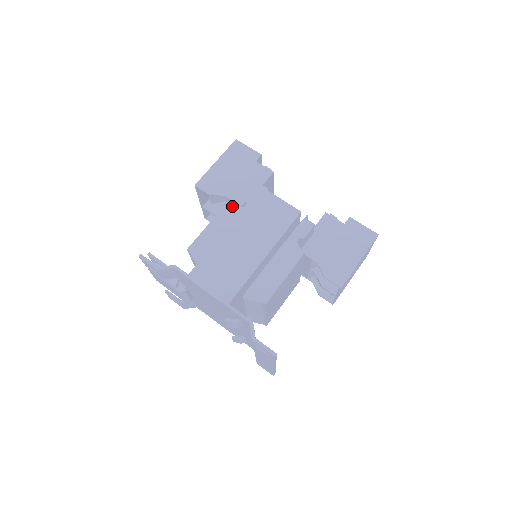
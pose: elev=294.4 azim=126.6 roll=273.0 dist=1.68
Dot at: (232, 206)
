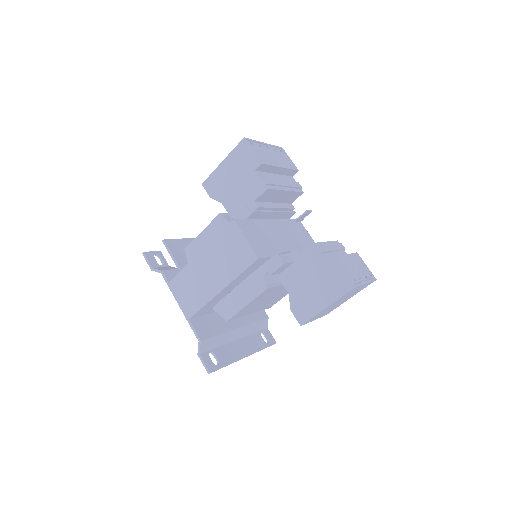
Dot at: (222, 219)
